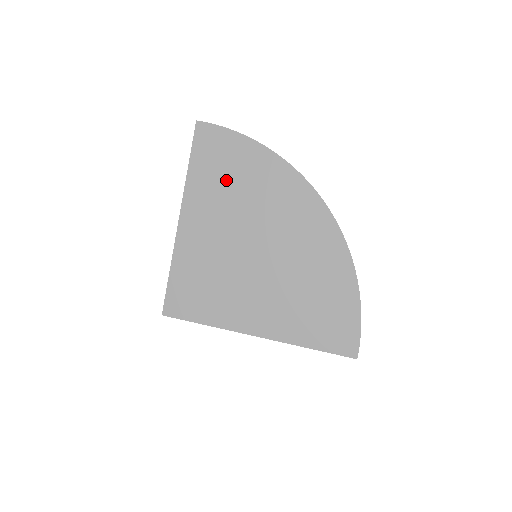
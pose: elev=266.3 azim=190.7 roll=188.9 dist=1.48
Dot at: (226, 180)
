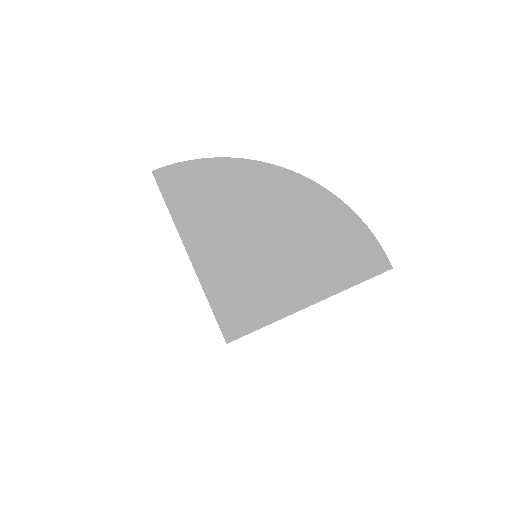
Dot at: (207, 202)
